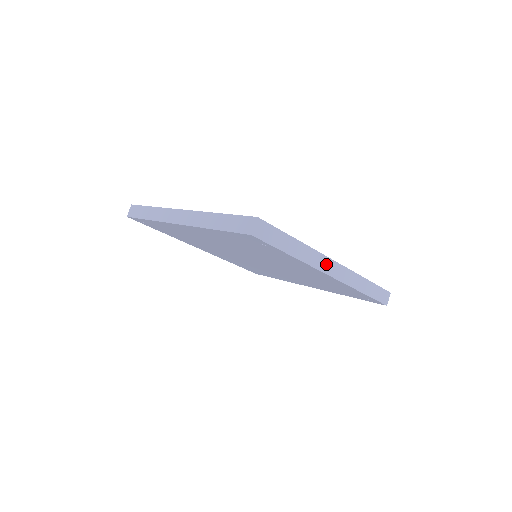
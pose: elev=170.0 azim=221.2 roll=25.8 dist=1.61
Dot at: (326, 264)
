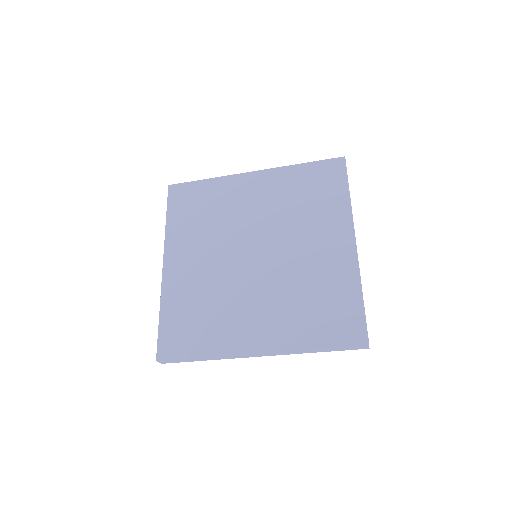
Dot at: occluded
